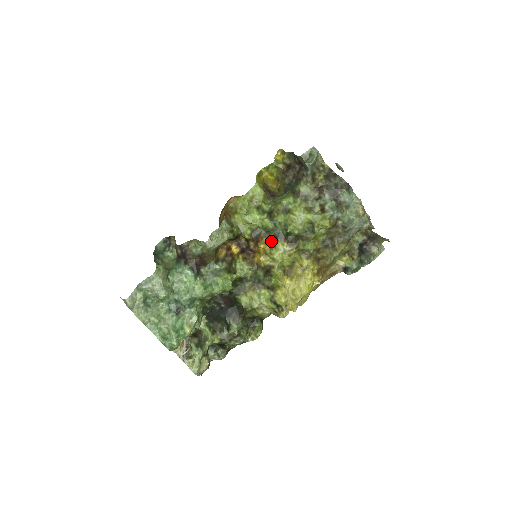
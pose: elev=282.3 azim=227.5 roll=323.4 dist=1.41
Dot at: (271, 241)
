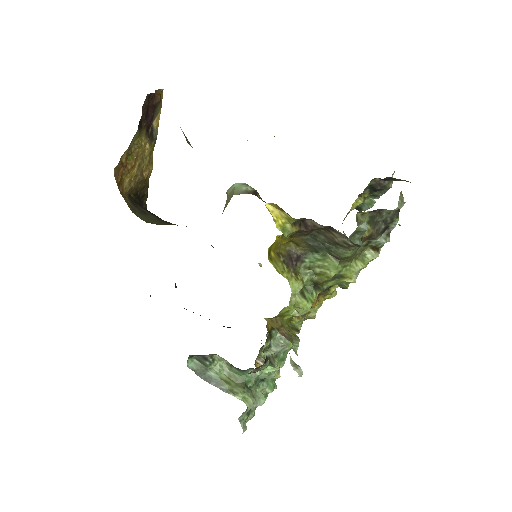
Dot at: (321, 293)
